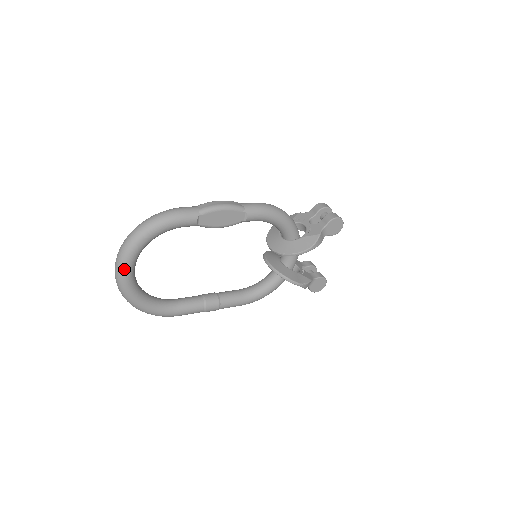
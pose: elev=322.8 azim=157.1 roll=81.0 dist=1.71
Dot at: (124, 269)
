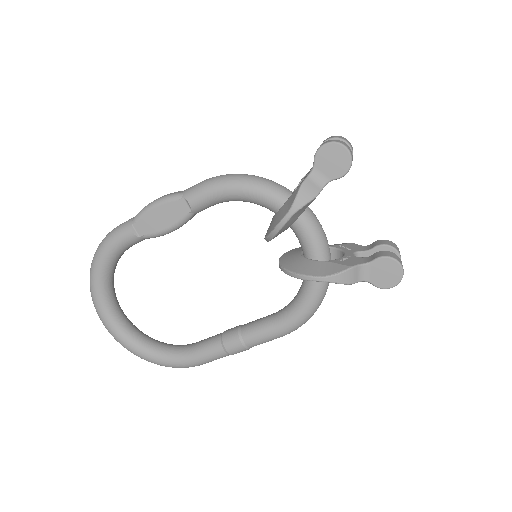
Dot at: (100, 314)
